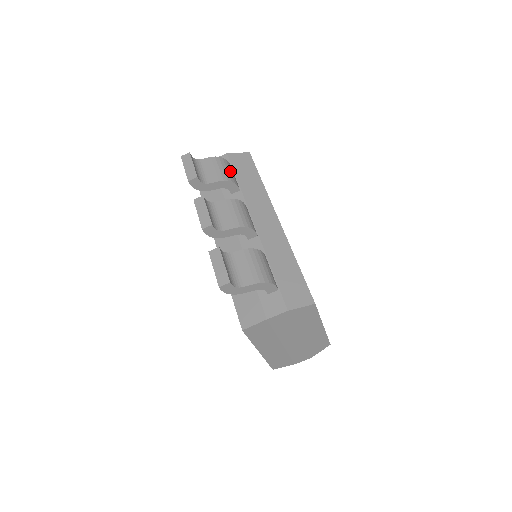
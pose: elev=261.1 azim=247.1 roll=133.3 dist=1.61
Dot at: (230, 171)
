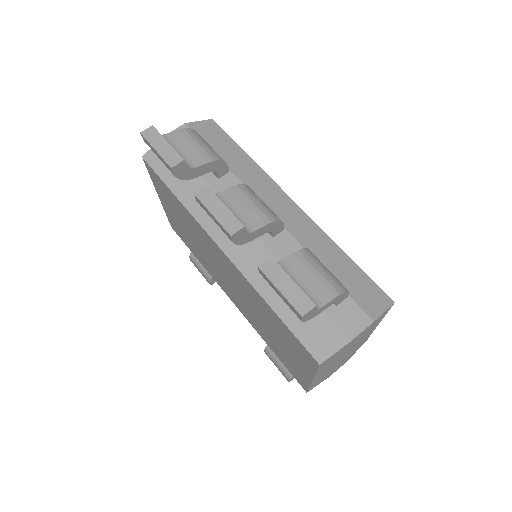
Dot at: (210, 146)
